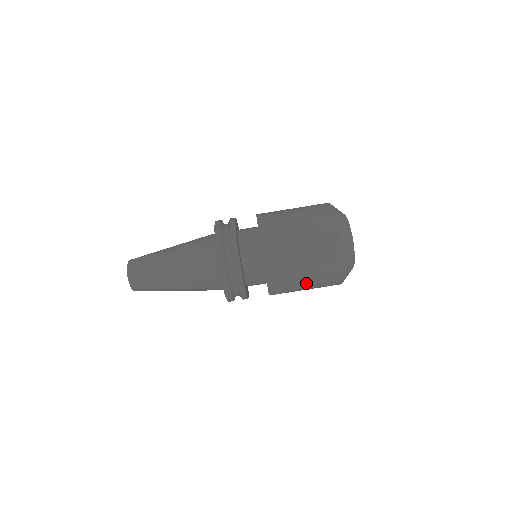
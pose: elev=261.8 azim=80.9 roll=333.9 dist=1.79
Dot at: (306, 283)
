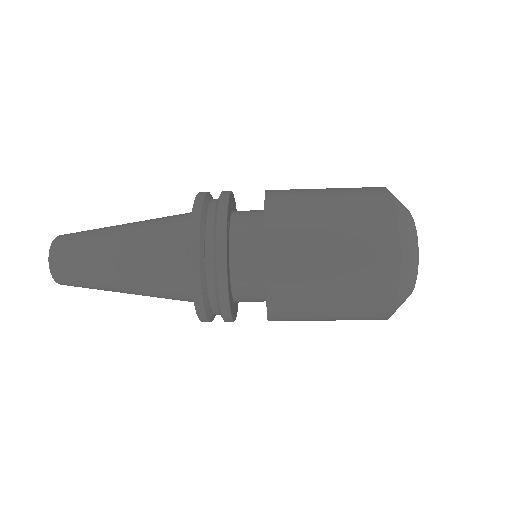
Dot at: (330, 312)
